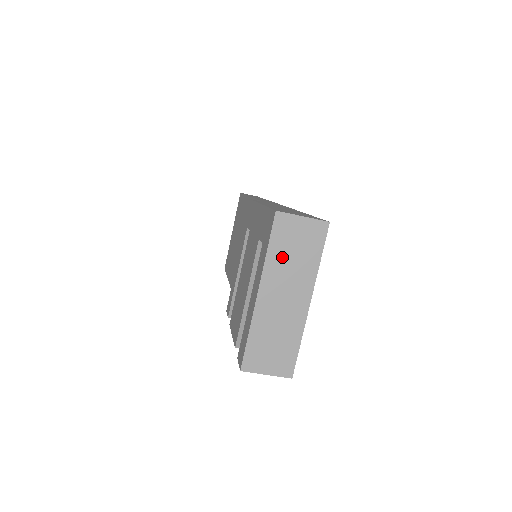
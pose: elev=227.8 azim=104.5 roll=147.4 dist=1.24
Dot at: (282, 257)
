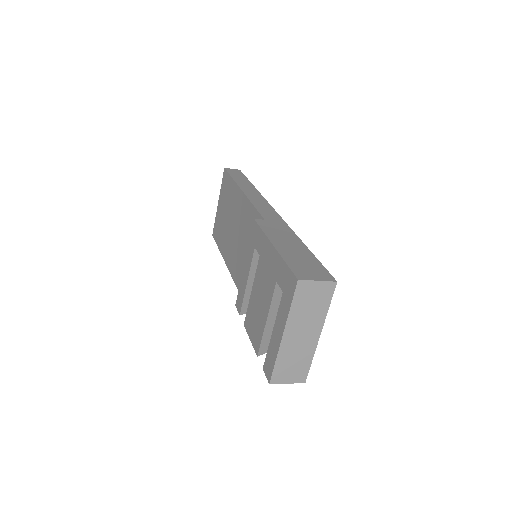
Dot at: (301, 309)
